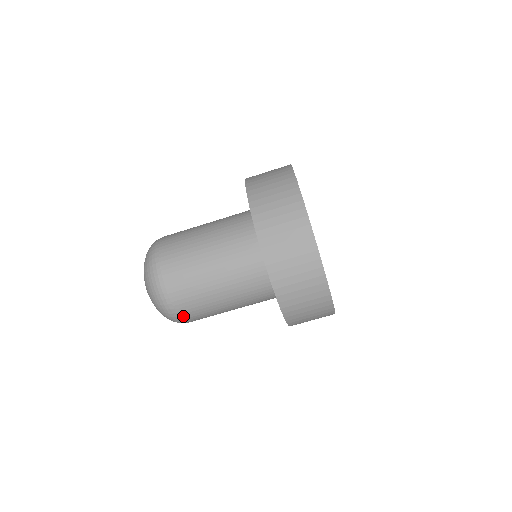
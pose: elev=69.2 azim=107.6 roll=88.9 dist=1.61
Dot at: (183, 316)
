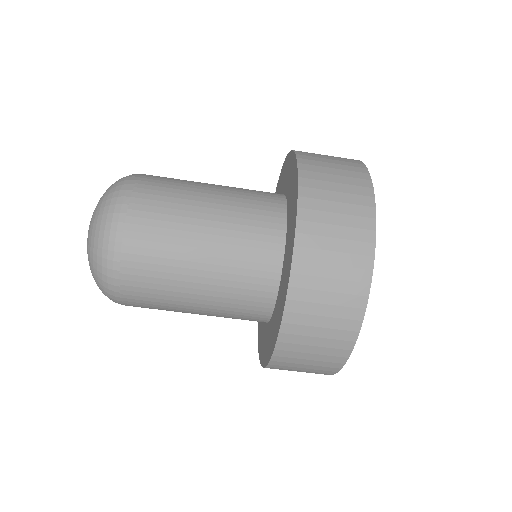
Dot at: (125, 266)
